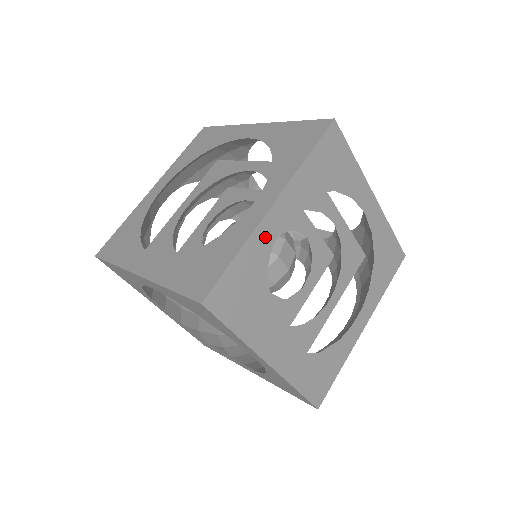
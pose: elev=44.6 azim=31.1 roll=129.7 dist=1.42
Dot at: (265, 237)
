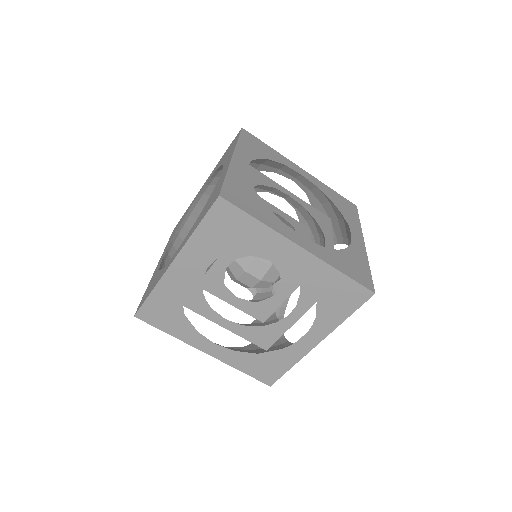
Dot at: (172, 282)
